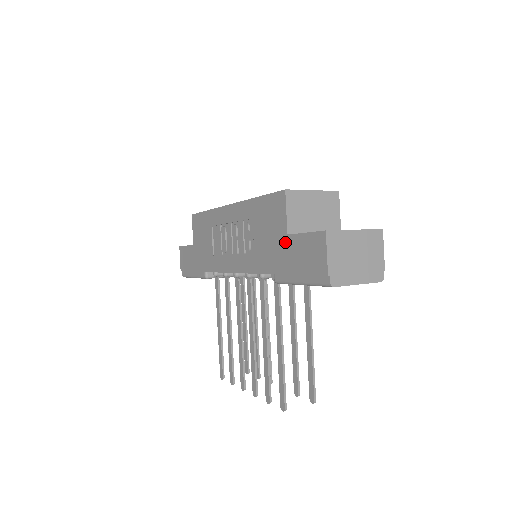
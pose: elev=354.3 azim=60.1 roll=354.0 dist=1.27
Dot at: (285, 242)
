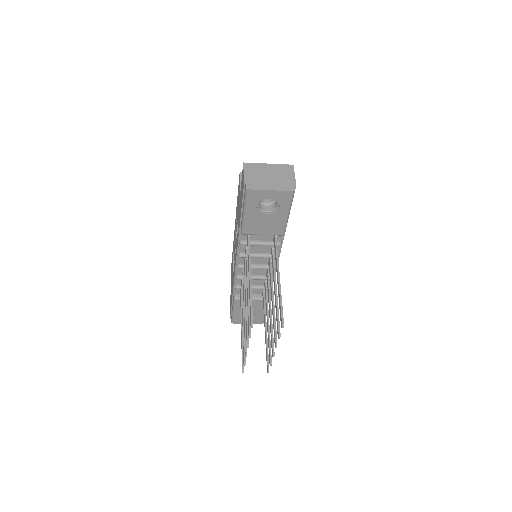
Dot at: (240, 199)
